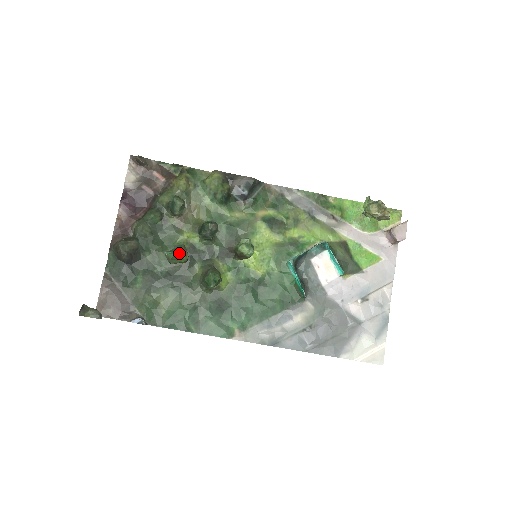
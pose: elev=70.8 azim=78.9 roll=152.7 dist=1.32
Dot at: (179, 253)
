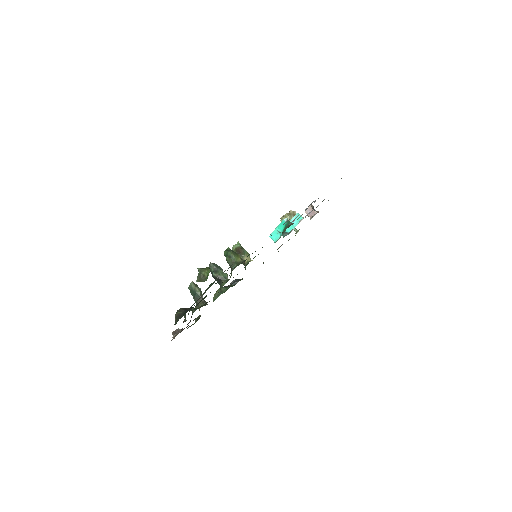
Dot at: occluded
